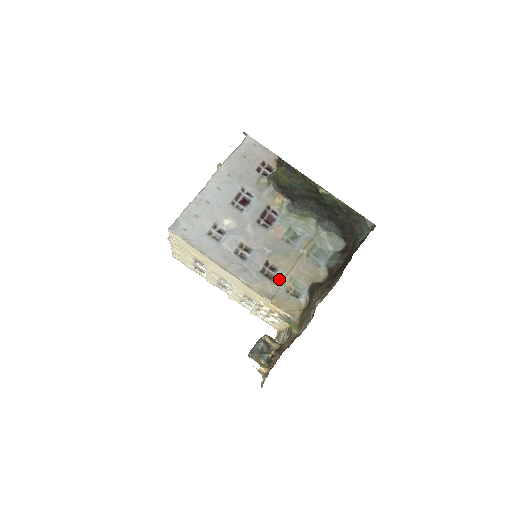
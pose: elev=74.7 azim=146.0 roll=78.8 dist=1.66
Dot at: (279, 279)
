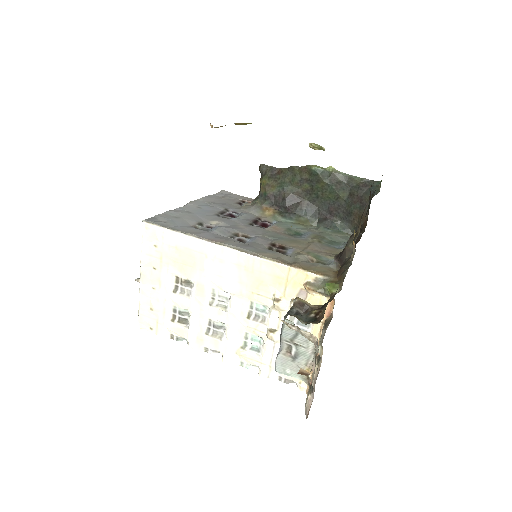
Dot at: (293, 253)
